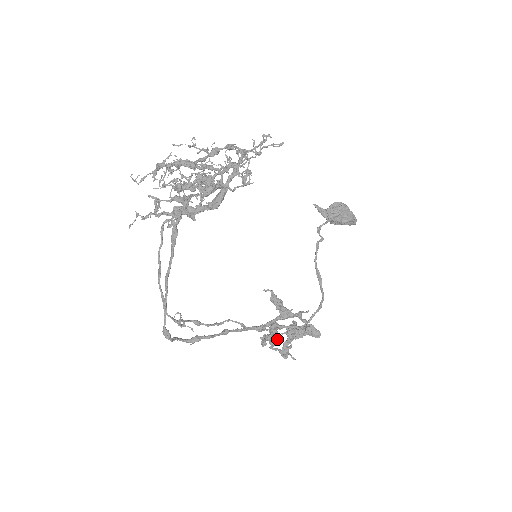
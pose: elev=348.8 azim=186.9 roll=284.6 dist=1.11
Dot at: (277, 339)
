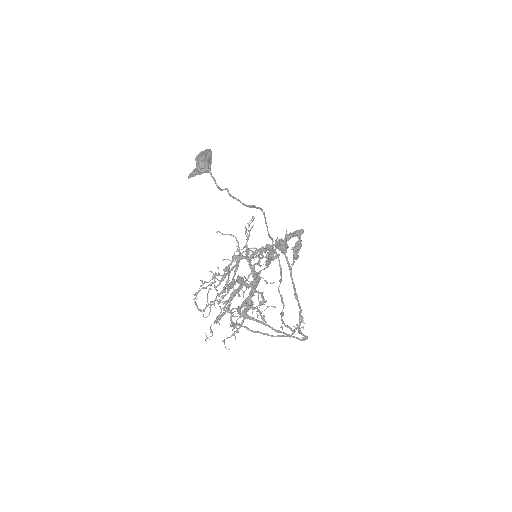
Dot at: occluded
